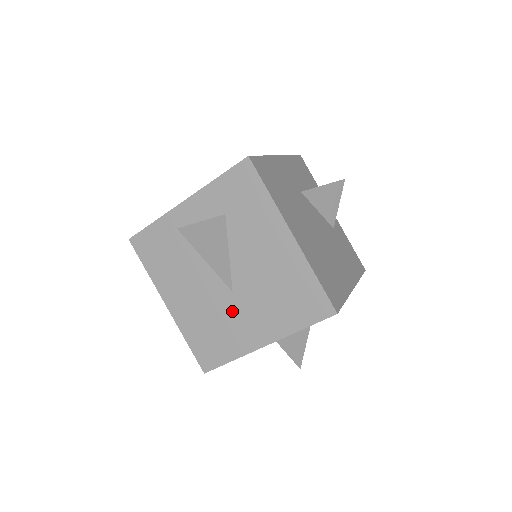
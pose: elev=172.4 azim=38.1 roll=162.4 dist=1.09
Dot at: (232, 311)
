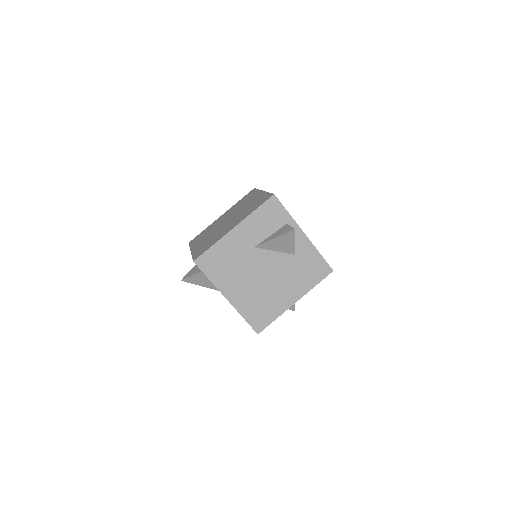
Dot at: occluded
